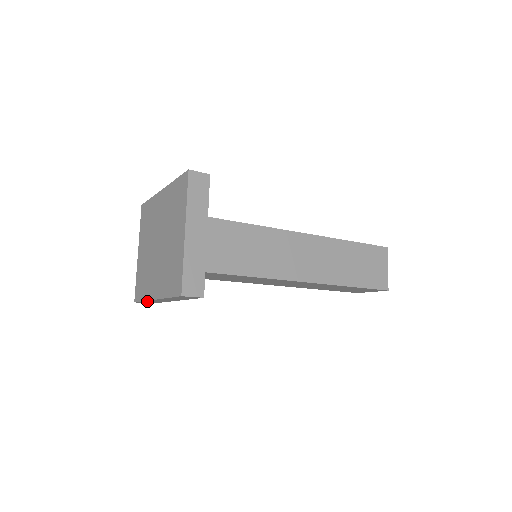
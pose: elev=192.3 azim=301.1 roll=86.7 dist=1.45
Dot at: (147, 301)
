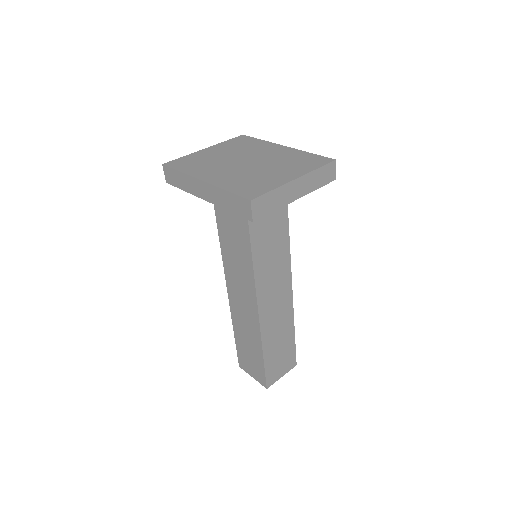
Dot at: (181, 175)
